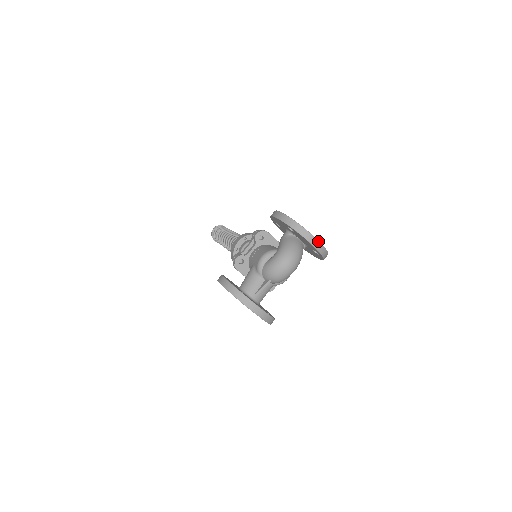
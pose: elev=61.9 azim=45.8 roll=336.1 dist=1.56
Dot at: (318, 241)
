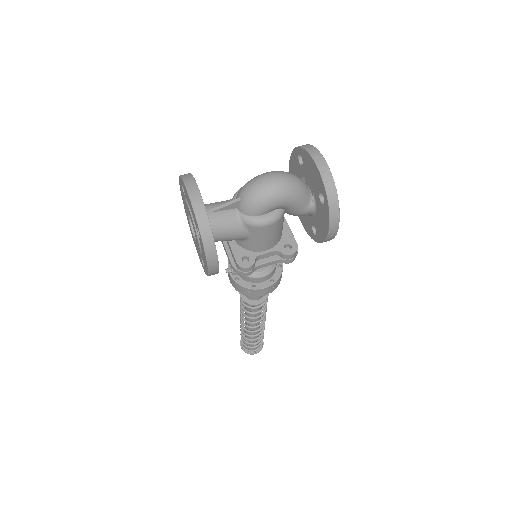
Dot at: (327, 165)
